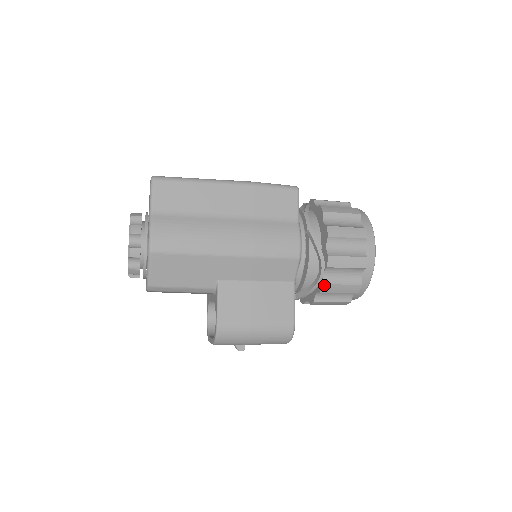
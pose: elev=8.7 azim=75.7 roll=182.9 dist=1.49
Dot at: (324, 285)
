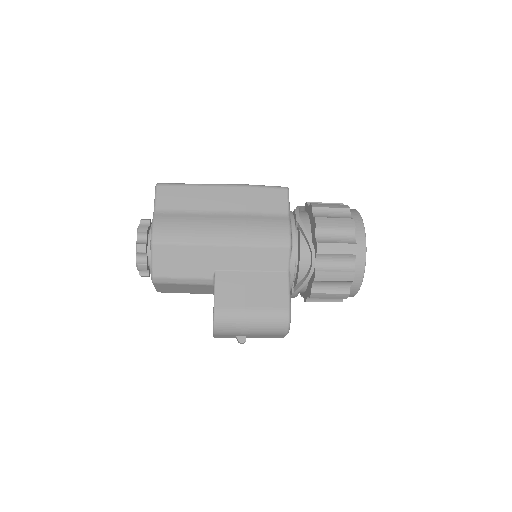
Dot at: (316, 272)
